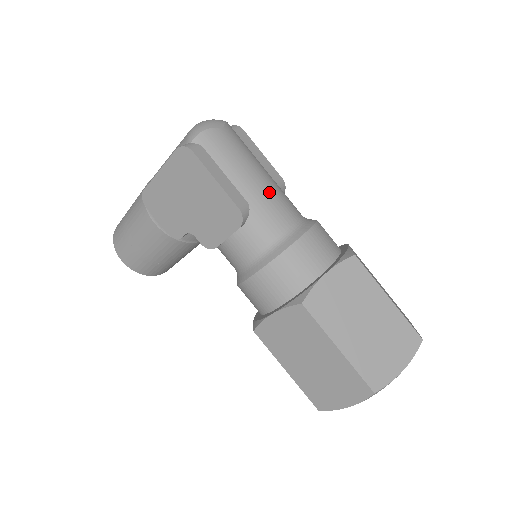
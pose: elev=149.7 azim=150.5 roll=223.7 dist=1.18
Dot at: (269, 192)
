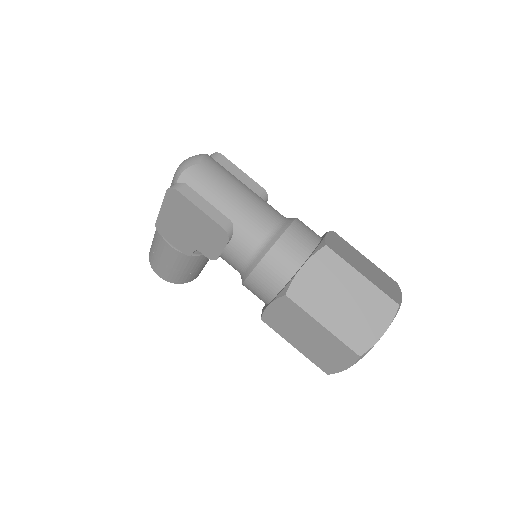
Dot at: (247, 207)
